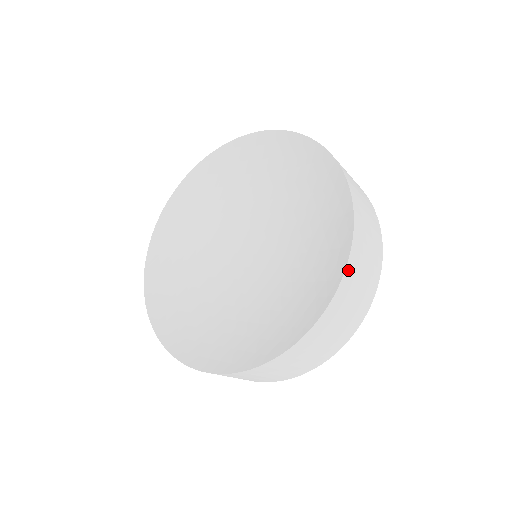
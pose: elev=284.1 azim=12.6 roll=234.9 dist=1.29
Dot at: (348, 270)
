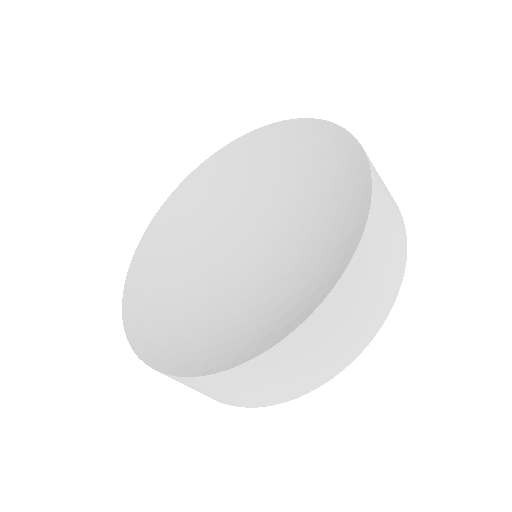
Dot at: (290, 340)
